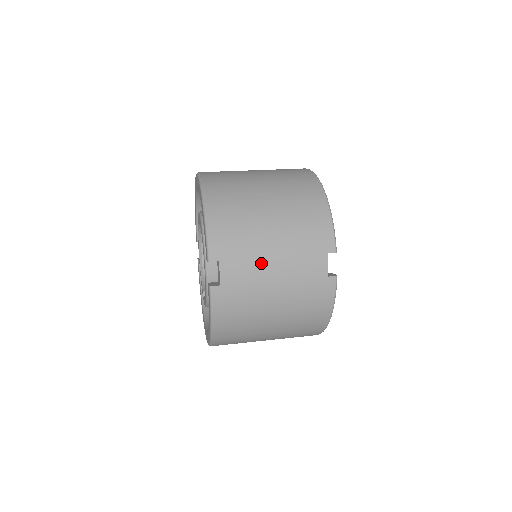
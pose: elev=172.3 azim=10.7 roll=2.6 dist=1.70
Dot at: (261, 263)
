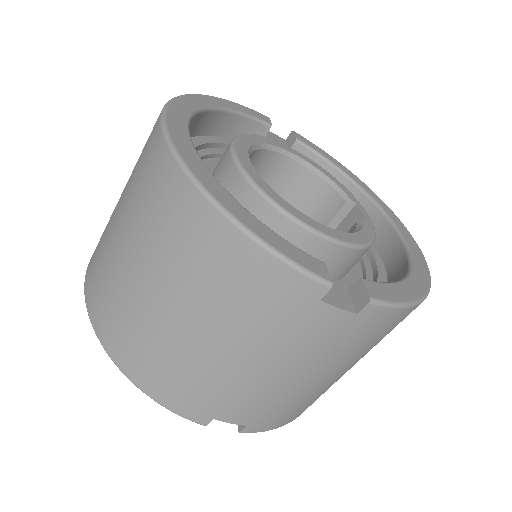
Dot at: (255, 383)
